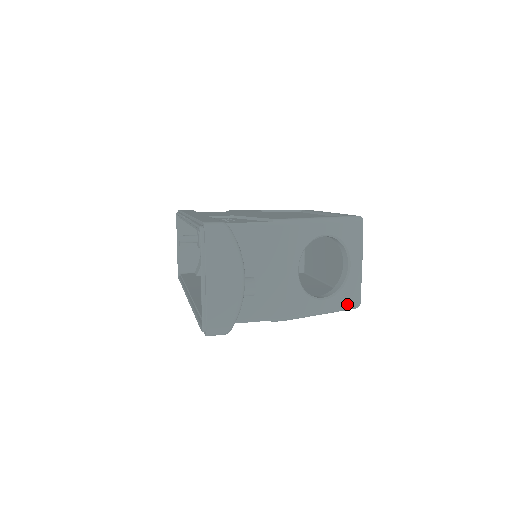
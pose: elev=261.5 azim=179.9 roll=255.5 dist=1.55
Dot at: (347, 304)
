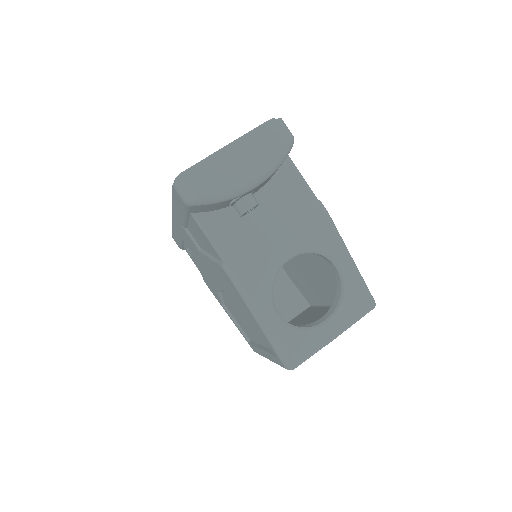
Dot at: (286, 349)
